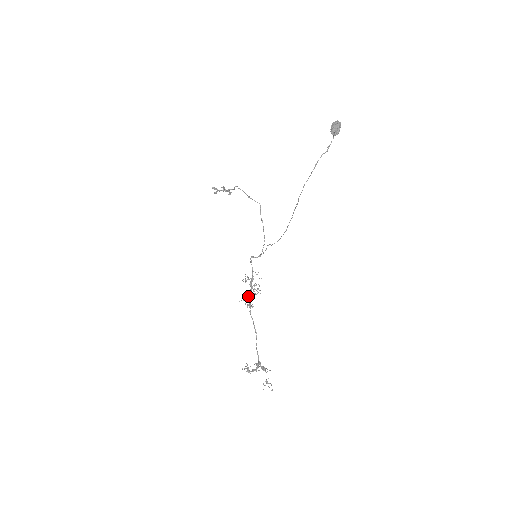
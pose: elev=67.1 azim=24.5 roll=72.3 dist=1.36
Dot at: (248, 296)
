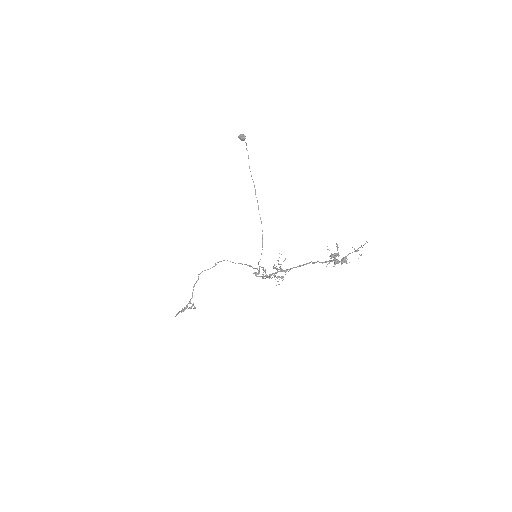
Dot at: (277, 278)
